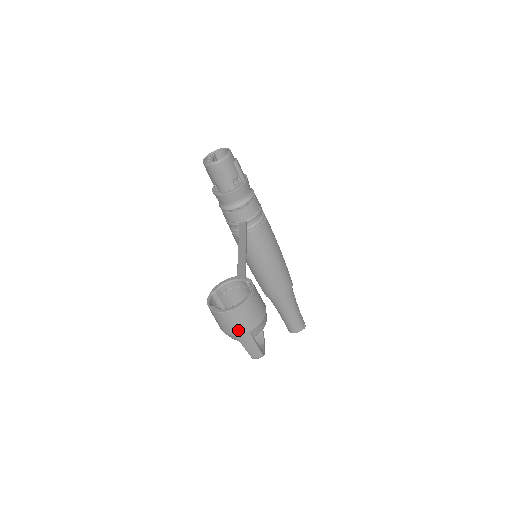
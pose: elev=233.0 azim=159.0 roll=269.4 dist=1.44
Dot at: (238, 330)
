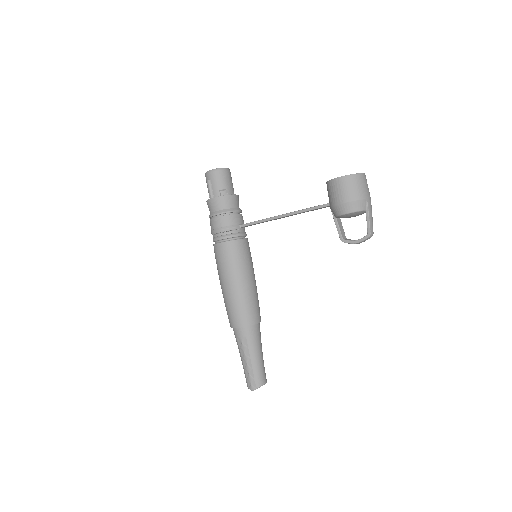
Dot at: (368, 194)
